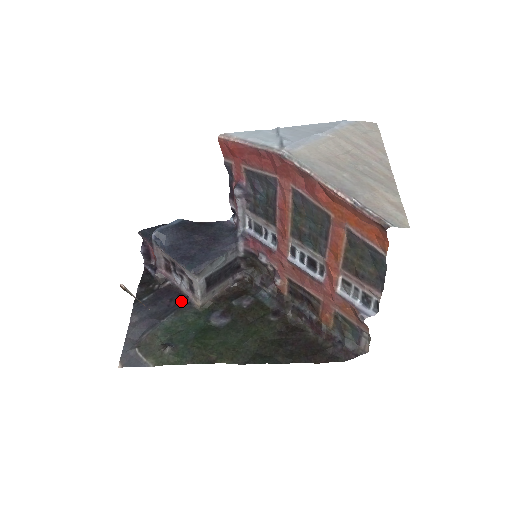
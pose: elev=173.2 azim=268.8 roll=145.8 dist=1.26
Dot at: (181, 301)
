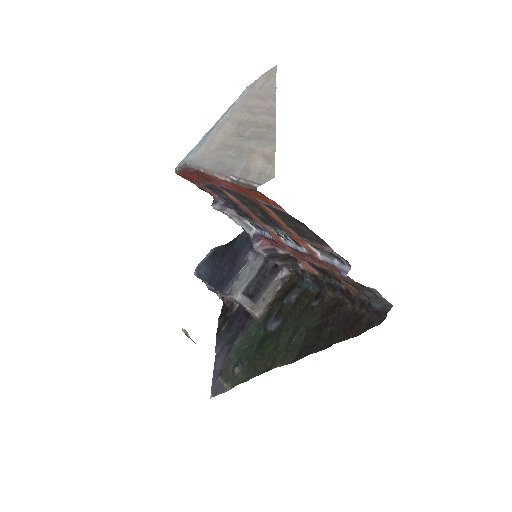
Dot at: (246, 319)
